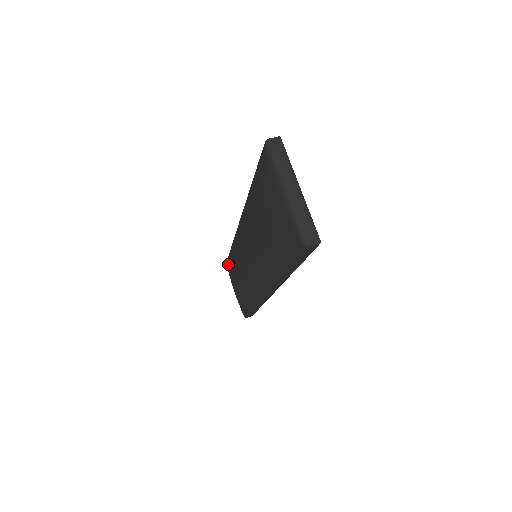
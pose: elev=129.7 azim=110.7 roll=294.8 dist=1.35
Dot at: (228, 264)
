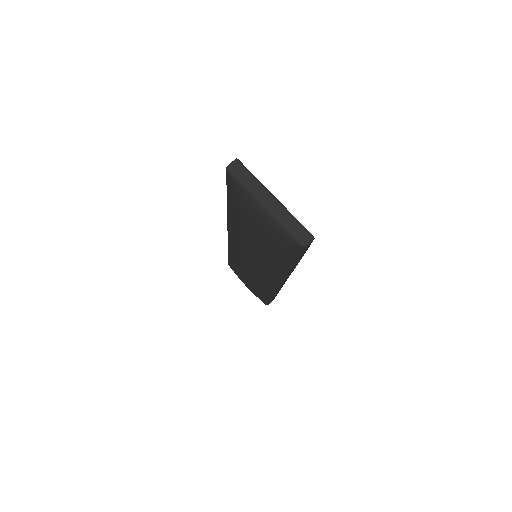
Dot at: occluded
